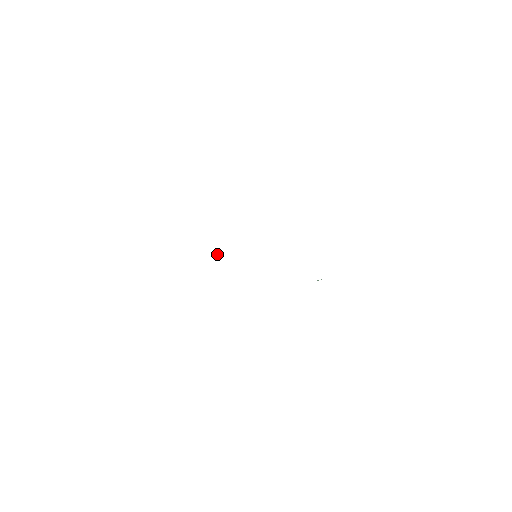
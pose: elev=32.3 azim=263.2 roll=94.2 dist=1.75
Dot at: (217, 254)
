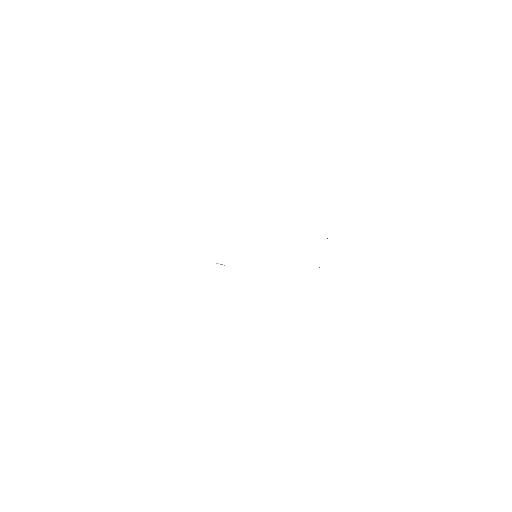
Dot at: occluded
